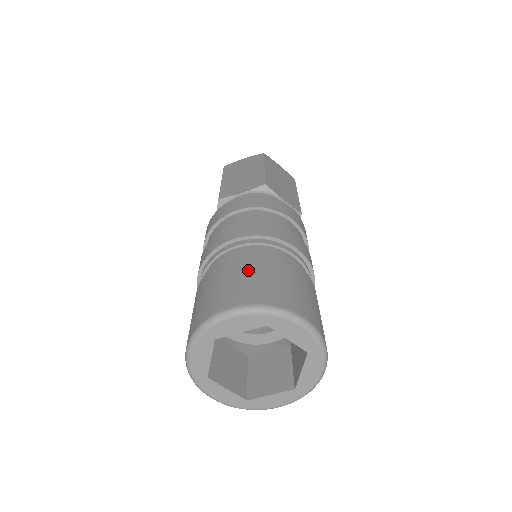
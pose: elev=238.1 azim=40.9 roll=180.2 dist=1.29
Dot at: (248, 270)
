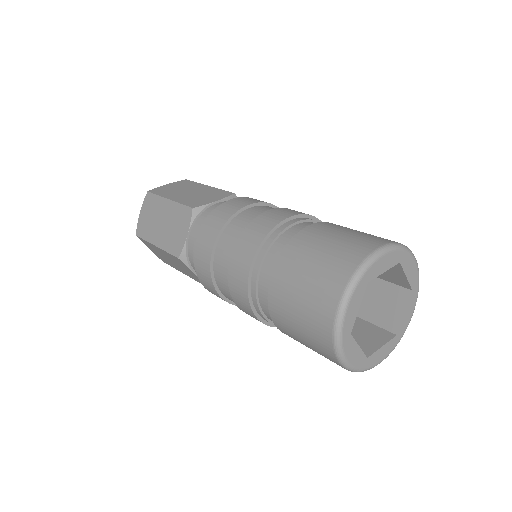
Dot at: (344, 229)
